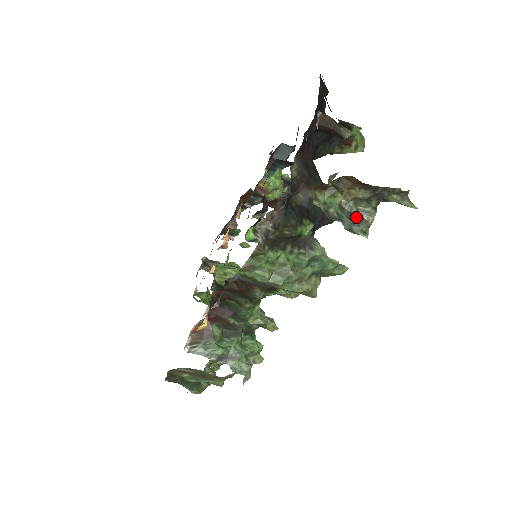
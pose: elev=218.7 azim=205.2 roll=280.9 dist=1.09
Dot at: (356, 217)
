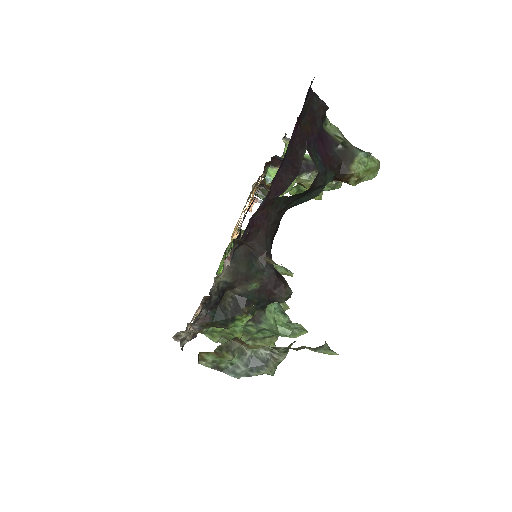
Dot at: (258, 362)
